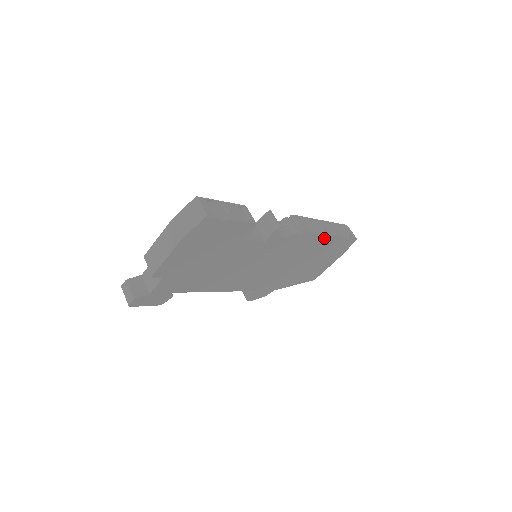
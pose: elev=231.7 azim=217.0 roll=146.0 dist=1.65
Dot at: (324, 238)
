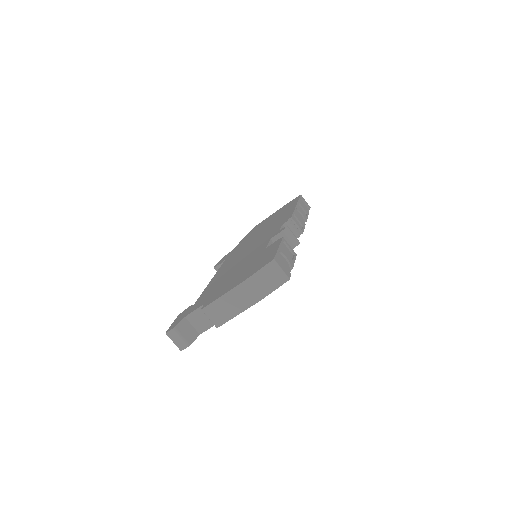
Dot at: occluded
